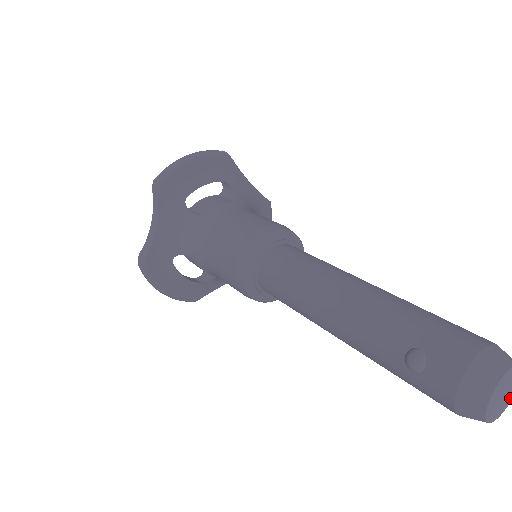
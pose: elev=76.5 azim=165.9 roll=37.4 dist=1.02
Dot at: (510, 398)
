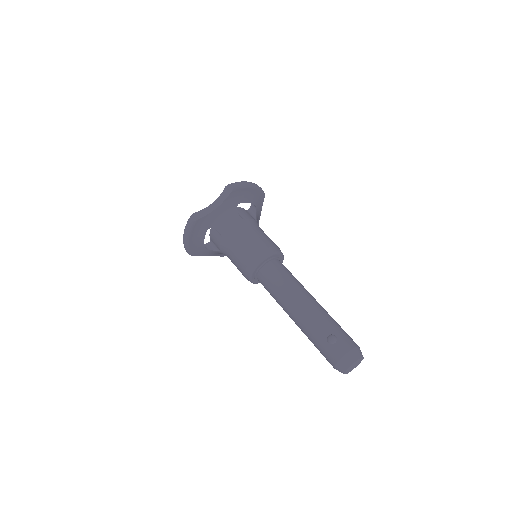
Dot at: occluded
